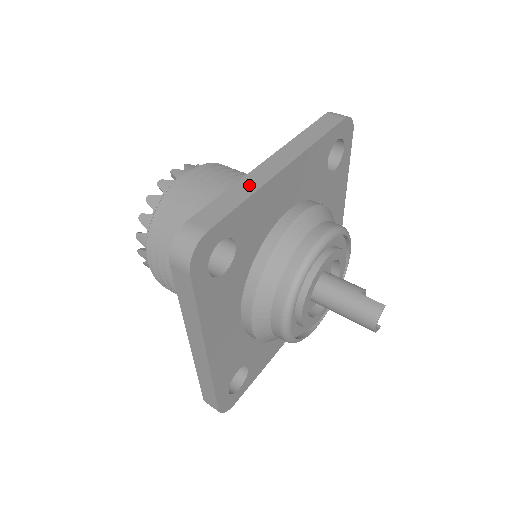
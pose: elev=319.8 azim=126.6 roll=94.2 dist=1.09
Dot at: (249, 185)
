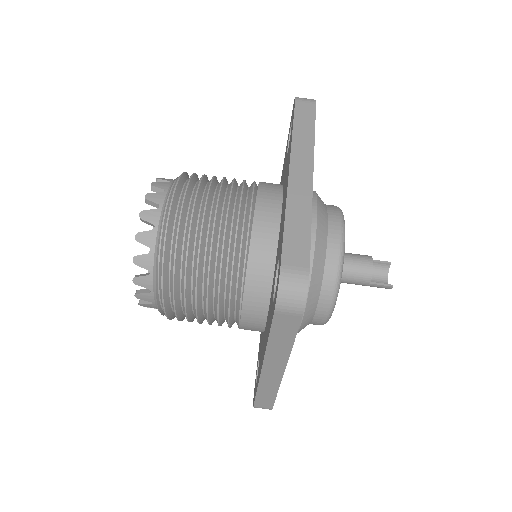
Dot at: (269, 387)
